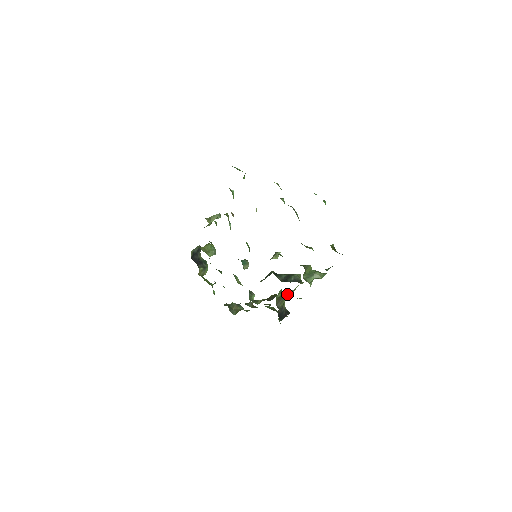
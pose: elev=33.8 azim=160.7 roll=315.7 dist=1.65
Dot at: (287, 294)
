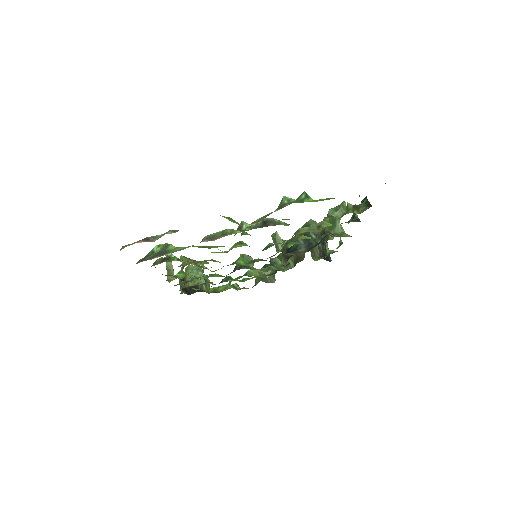
Dot at: (324, 252)
